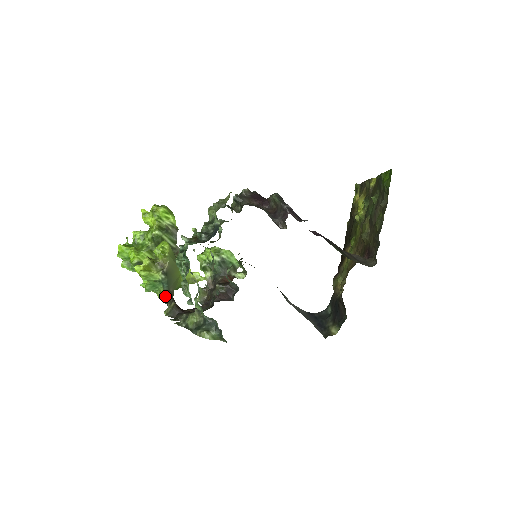
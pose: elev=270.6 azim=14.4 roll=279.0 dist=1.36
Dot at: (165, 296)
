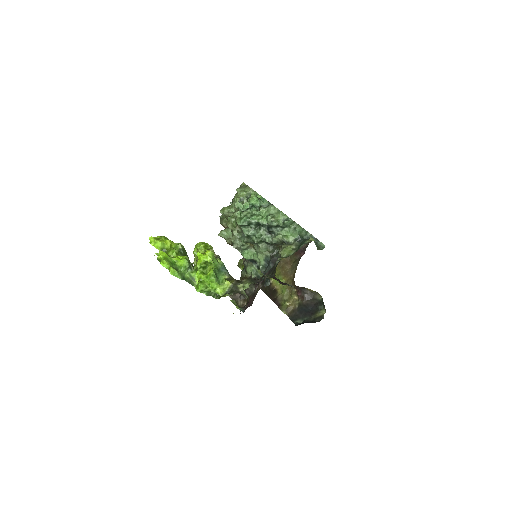
Dot at: (231, 281)
